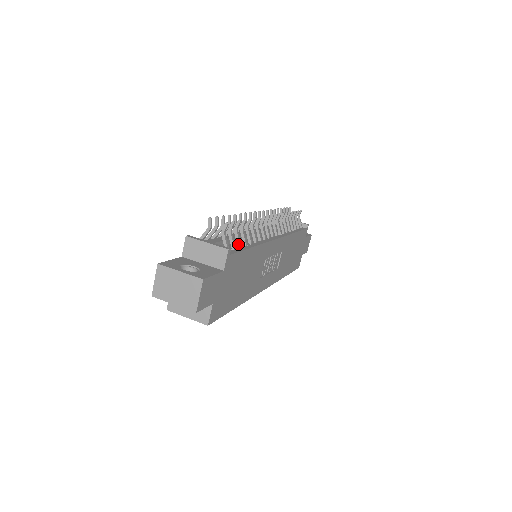
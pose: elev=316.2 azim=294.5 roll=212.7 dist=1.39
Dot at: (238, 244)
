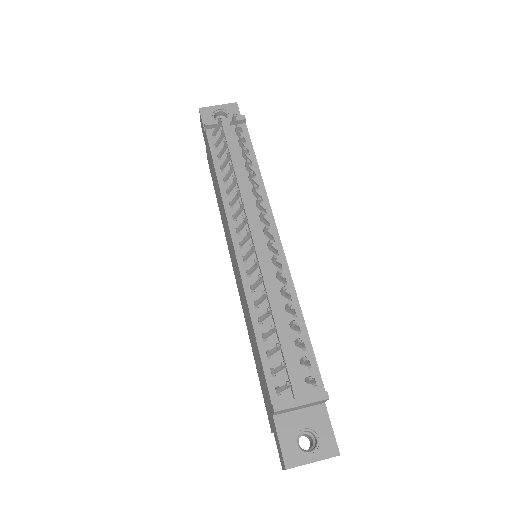
Dot at: (302, 348)
